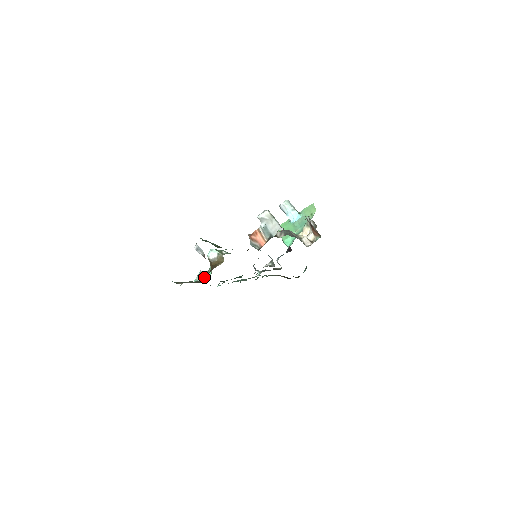
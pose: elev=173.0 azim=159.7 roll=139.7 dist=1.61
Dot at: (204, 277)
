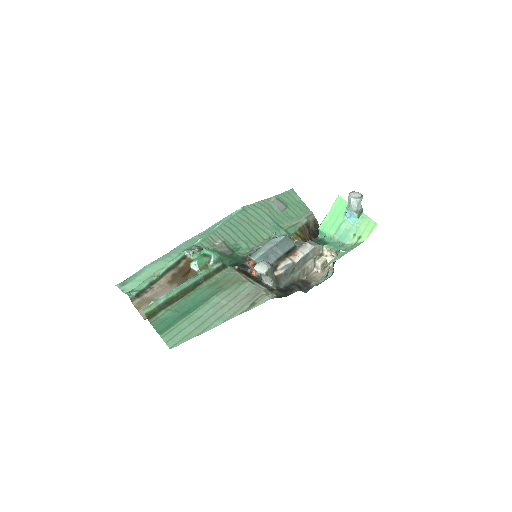
Dot at: (191, 257)
